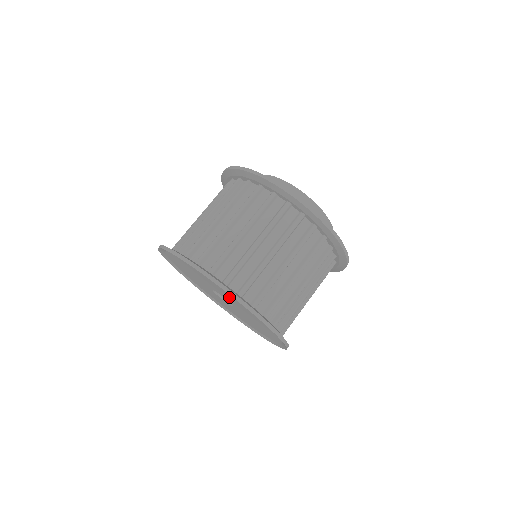
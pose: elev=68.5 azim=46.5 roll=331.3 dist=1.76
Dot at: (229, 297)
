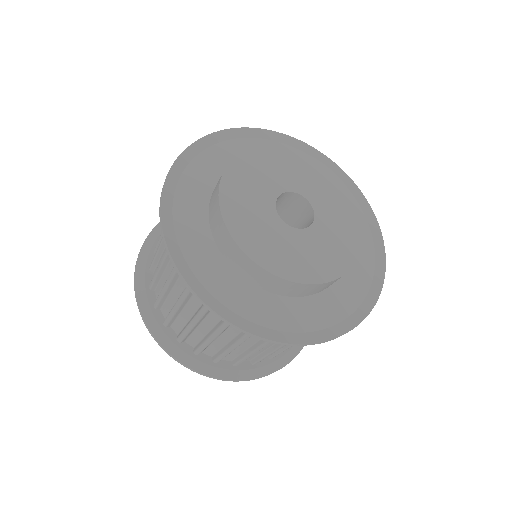
Dot at: occluded
